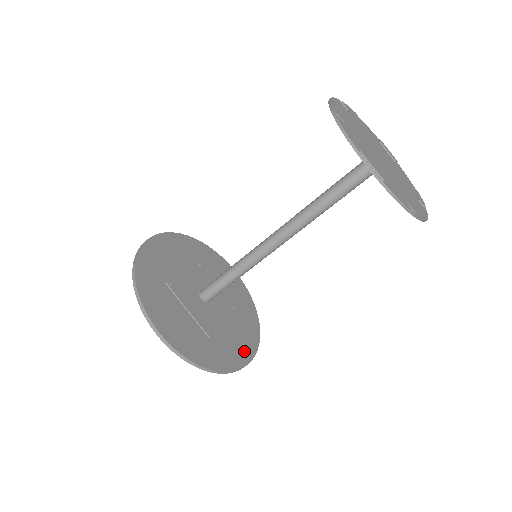
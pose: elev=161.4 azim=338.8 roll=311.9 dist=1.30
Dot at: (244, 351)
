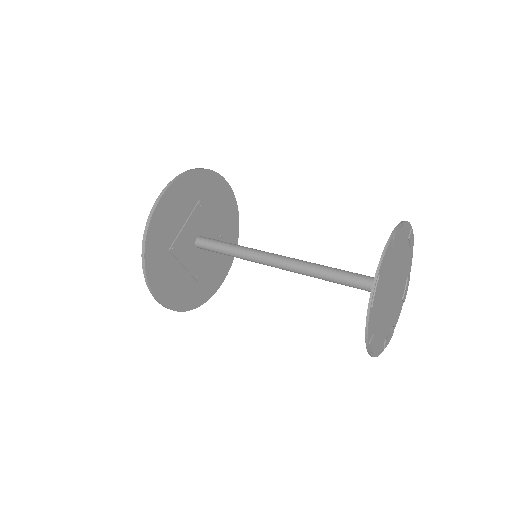
Dot at: (221, 274)
